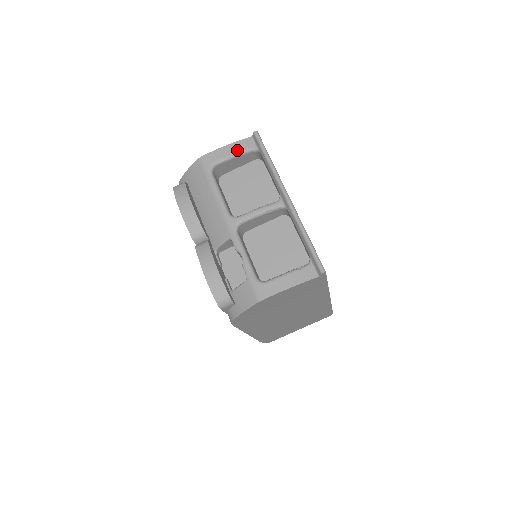
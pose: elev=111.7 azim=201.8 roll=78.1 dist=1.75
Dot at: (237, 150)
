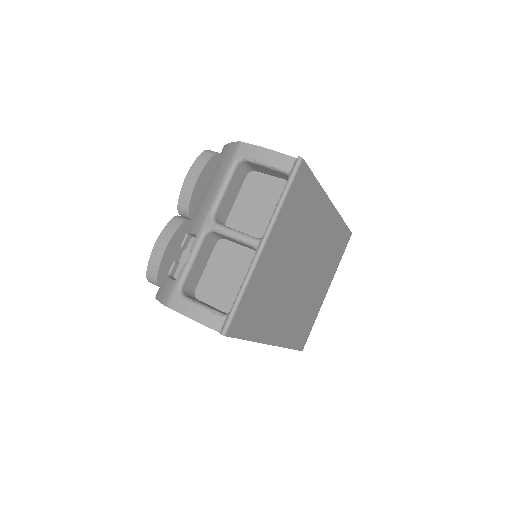
Dot at: (272, 161)
